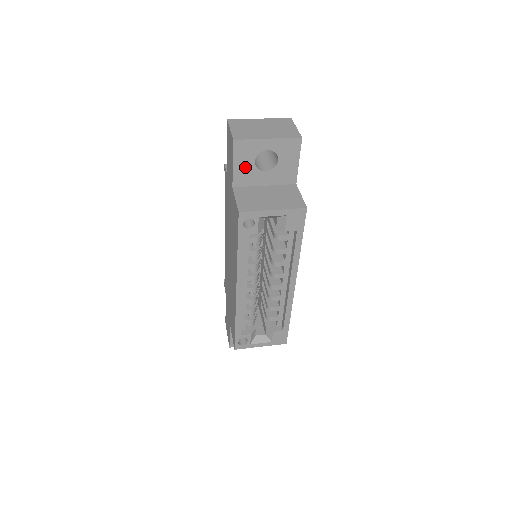
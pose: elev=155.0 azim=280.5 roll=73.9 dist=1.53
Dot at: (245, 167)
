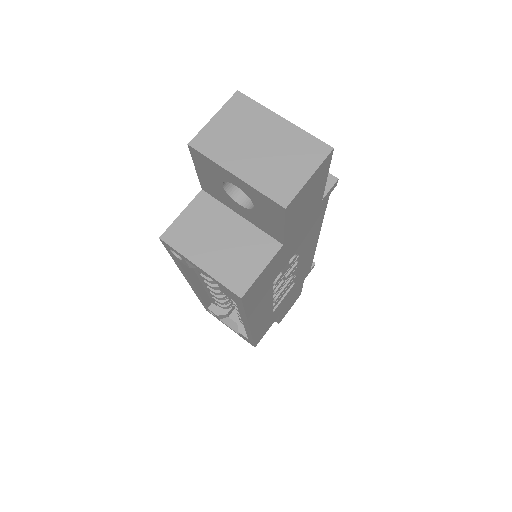
Dot at: (212, 182)
